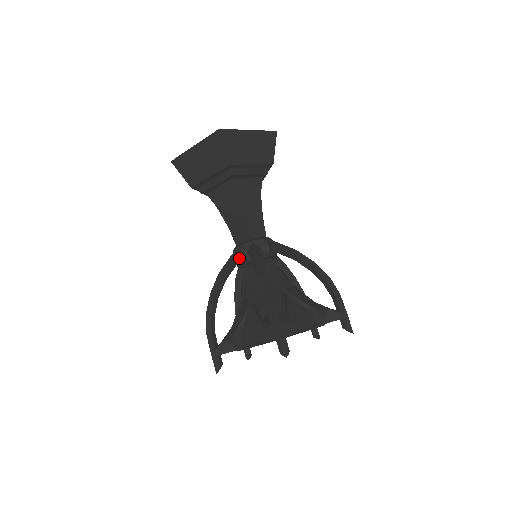
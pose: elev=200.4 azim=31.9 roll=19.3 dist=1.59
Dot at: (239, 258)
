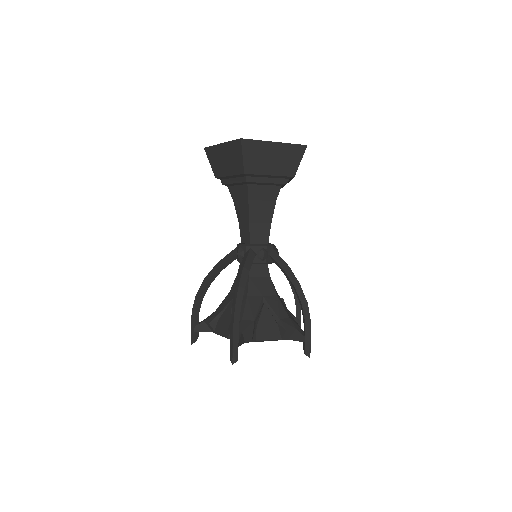
Dot at: (258, 257)
